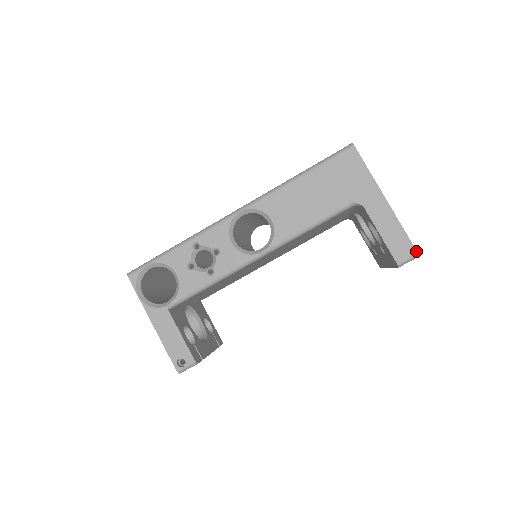
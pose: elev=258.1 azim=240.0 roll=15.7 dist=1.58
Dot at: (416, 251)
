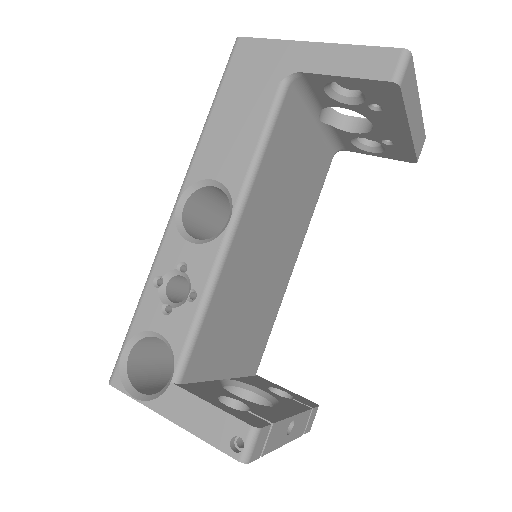
Dot at: (400, 49)
